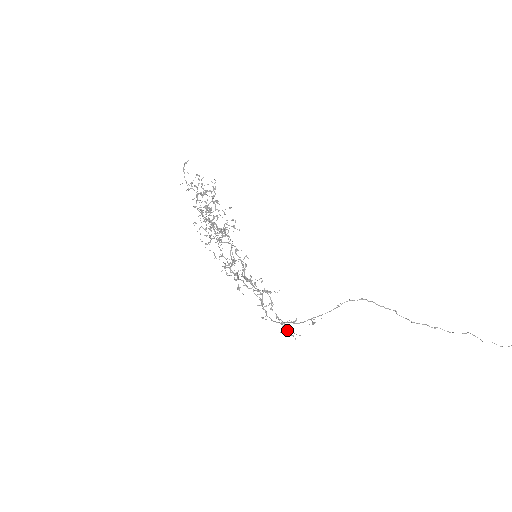
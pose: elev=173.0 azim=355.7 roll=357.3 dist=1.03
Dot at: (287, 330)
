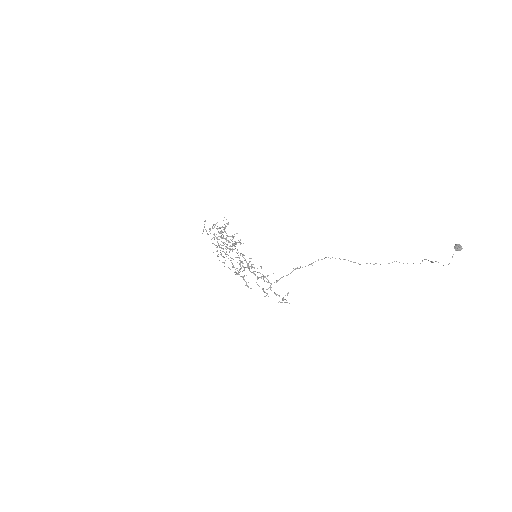
Dot at: (283, 300)
